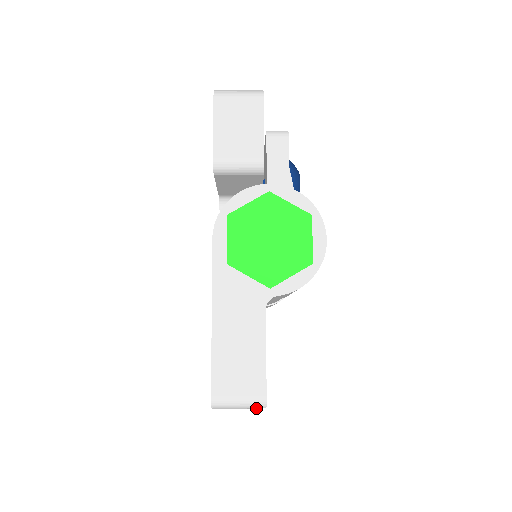
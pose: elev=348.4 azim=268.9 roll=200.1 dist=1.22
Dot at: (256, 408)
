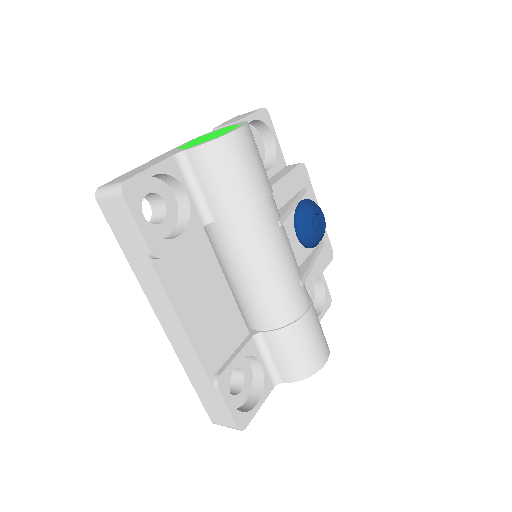
Dot at: (117, 195)
